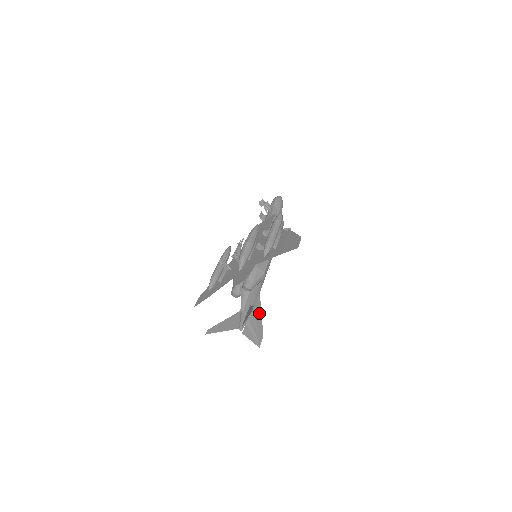
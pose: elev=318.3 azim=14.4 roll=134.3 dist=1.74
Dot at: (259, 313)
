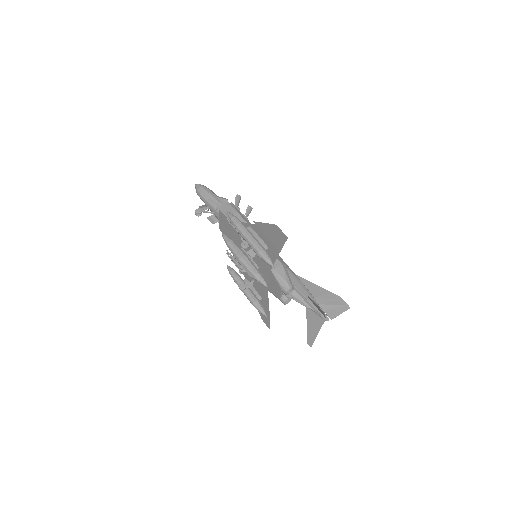
Dot at: (316, 288)
